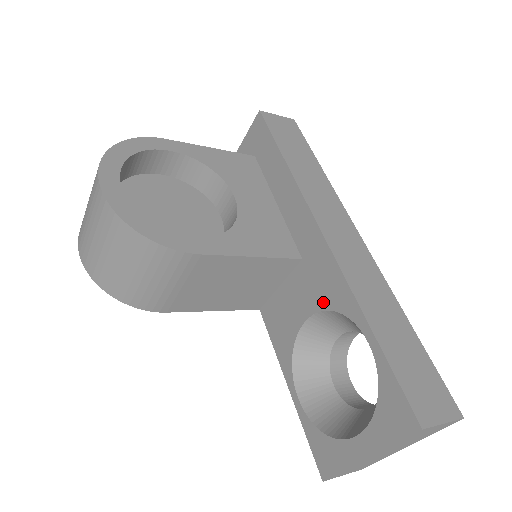
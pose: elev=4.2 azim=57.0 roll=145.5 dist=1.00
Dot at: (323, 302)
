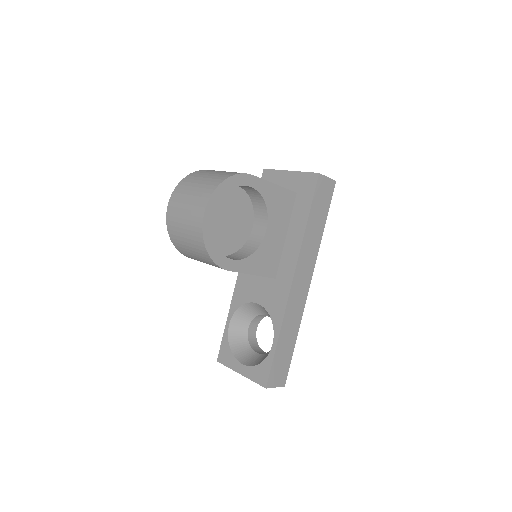
Dot at: (269, 307)
